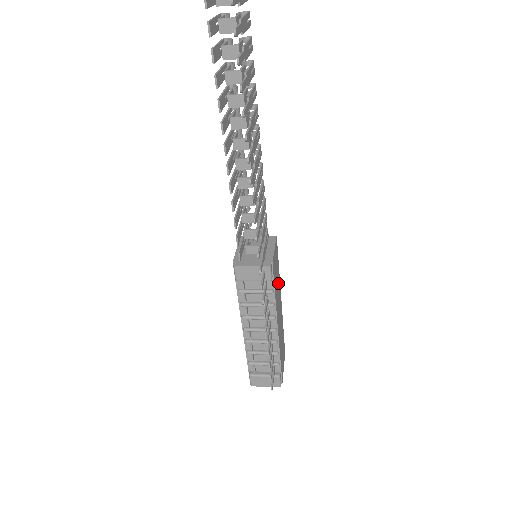
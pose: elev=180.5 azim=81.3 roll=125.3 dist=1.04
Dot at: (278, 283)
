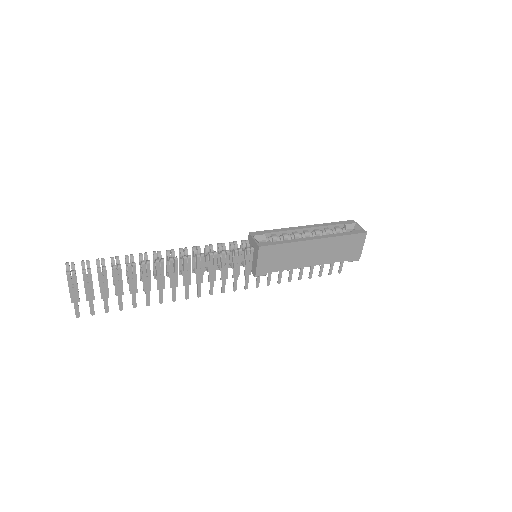
Dot at: (291, 251)
